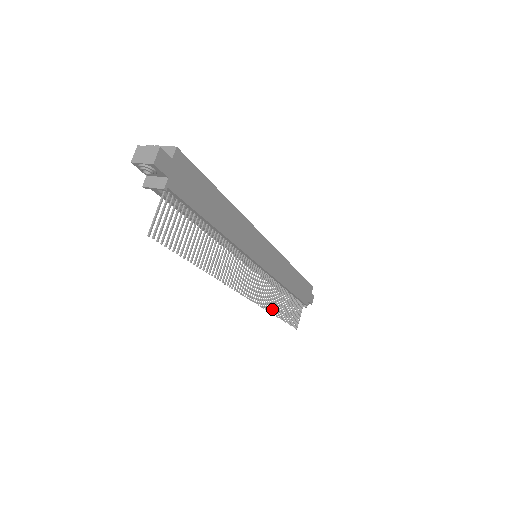
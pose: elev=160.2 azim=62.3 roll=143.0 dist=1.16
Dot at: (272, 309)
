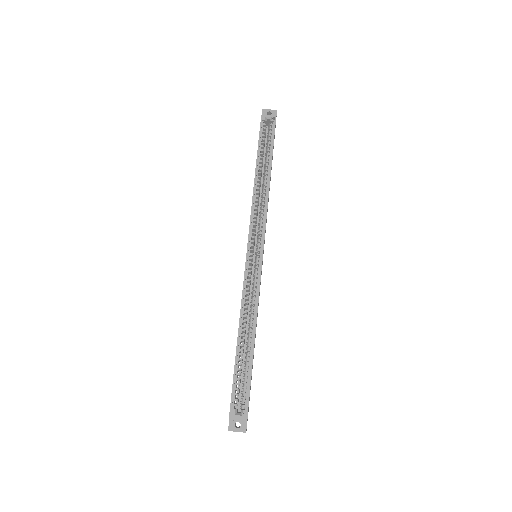
Dot at: occluded
